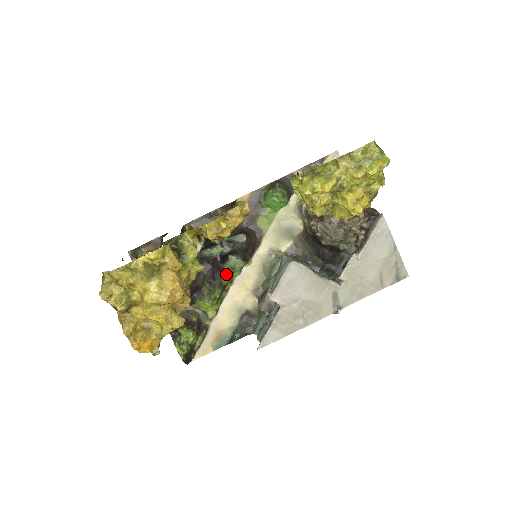
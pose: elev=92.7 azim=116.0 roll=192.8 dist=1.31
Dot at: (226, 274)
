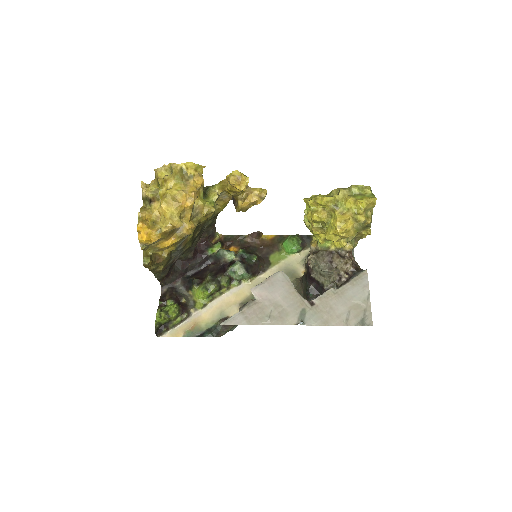
Dot at: (227, 276)
